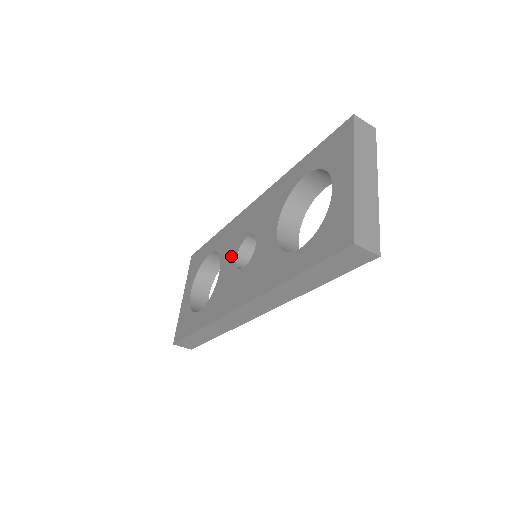
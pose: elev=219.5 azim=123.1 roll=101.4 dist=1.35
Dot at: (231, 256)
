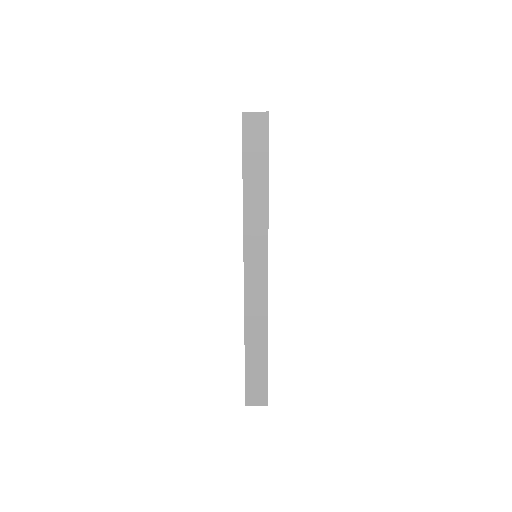
Dot at: occluded
